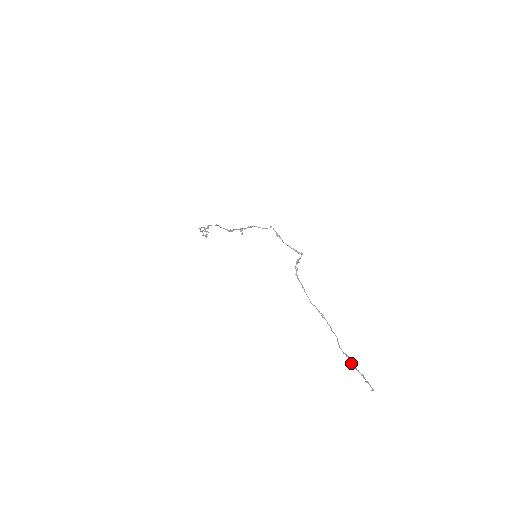
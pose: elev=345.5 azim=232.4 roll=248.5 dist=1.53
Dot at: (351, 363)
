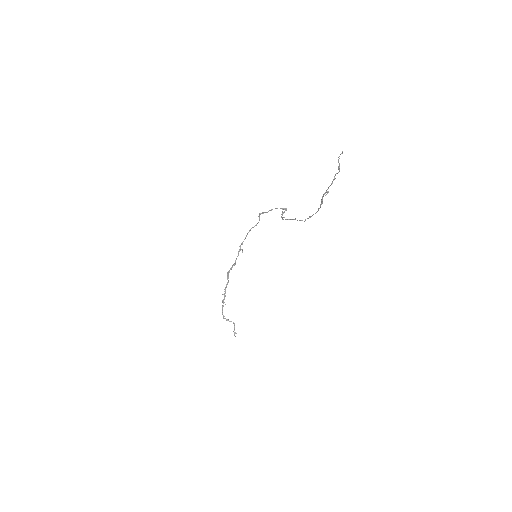
Dot at: (330, 185)
